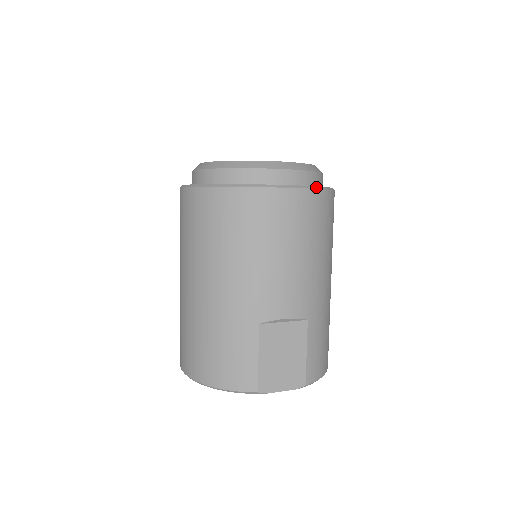
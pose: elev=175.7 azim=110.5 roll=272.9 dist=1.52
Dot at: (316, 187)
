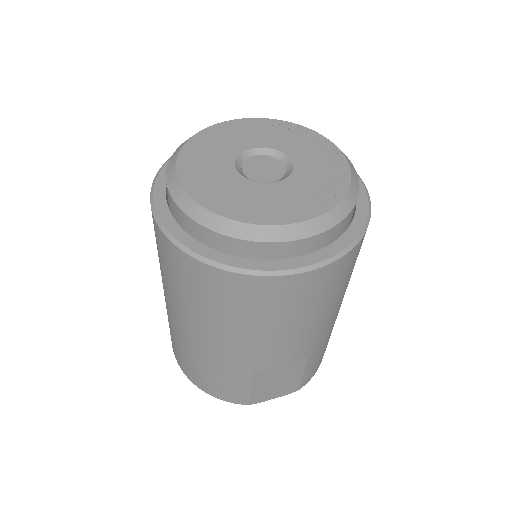
Dot at: (343, 252)
